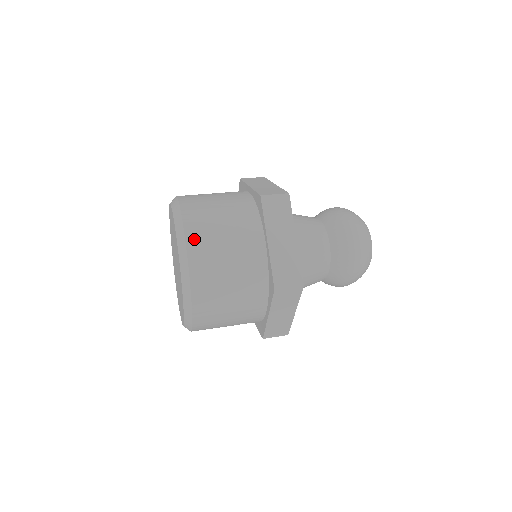
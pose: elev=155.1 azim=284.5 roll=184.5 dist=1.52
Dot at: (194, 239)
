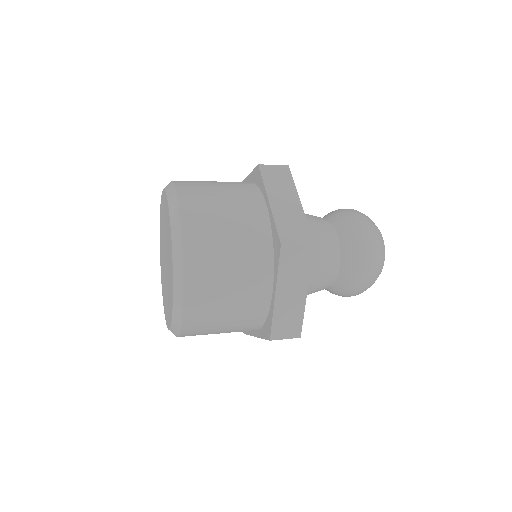
Dot at: (193, 283)
